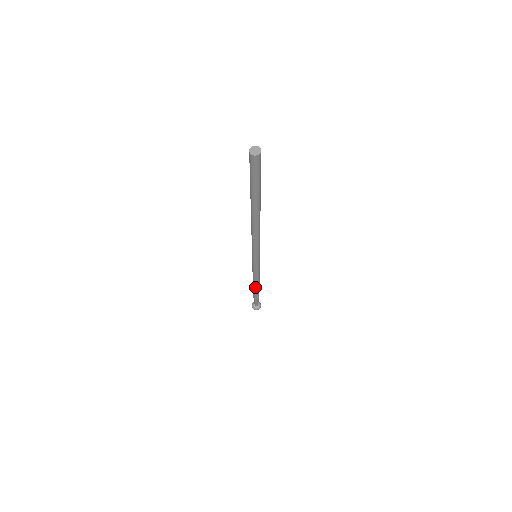
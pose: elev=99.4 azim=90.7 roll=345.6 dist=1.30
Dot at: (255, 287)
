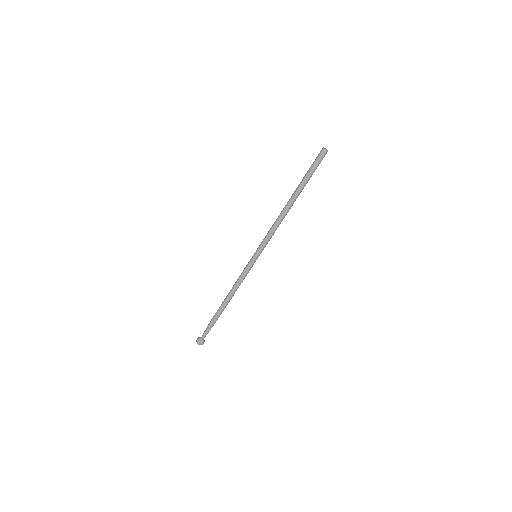
Dot at: (225, 300)
